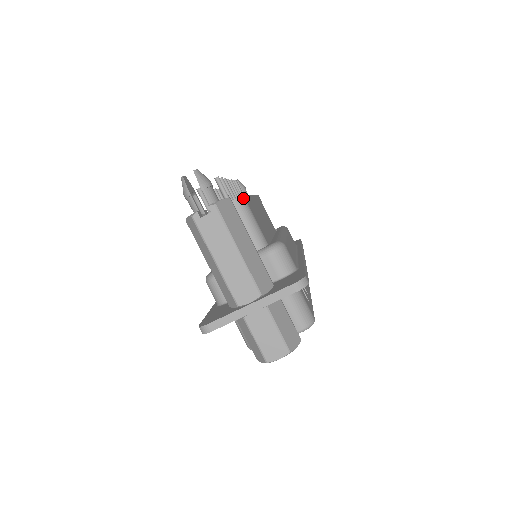
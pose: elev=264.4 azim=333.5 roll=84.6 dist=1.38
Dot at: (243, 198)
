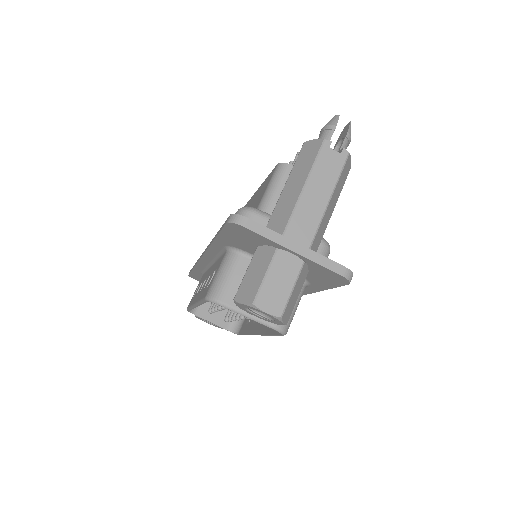
Dot at: occluded
